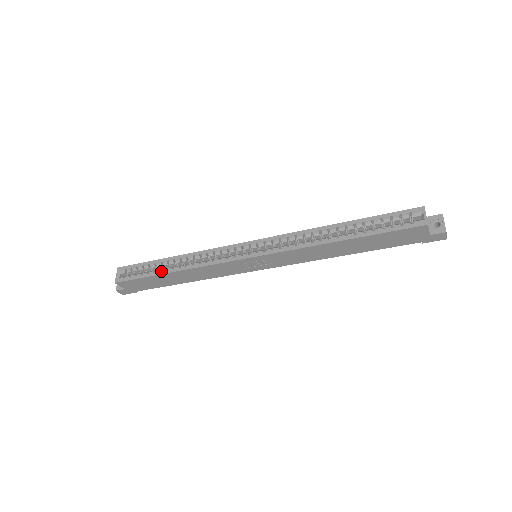
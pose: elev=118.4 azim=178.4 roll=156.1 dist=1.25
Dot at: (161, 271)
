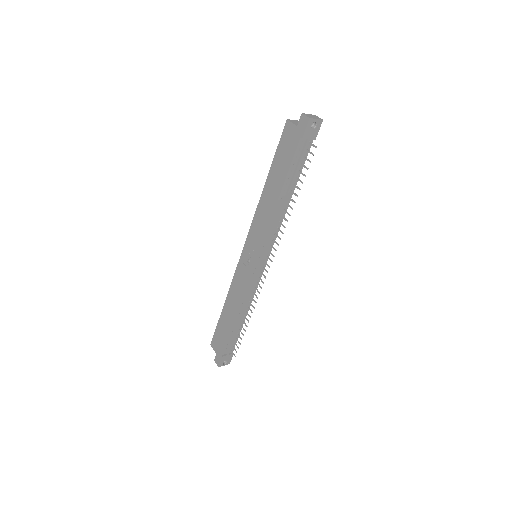
Dot at: (223, 312)
